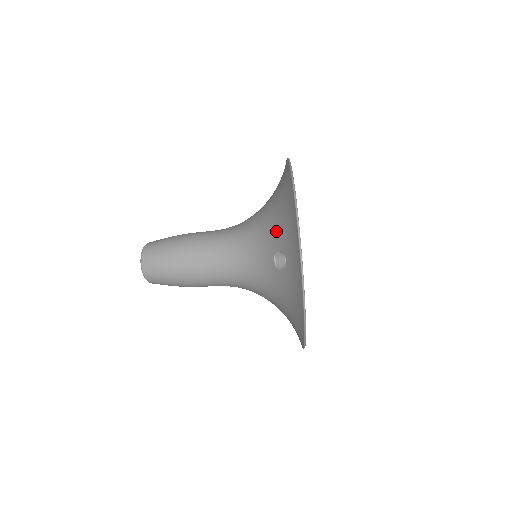
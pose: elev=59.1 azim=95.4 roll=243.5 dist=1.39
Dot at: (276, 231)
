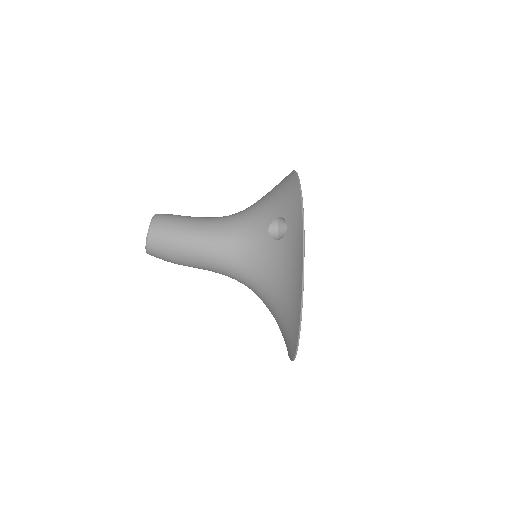
Dot at: (277, 318)
